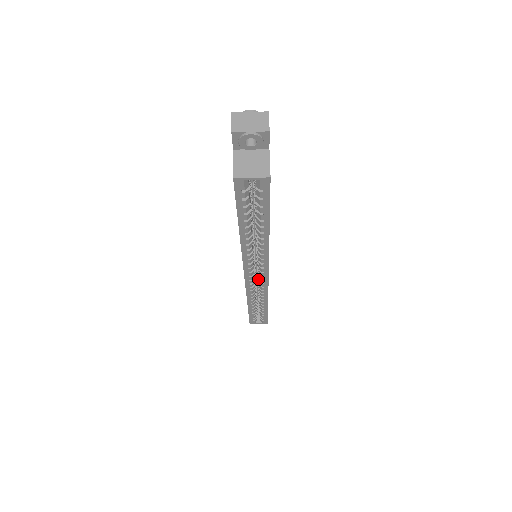
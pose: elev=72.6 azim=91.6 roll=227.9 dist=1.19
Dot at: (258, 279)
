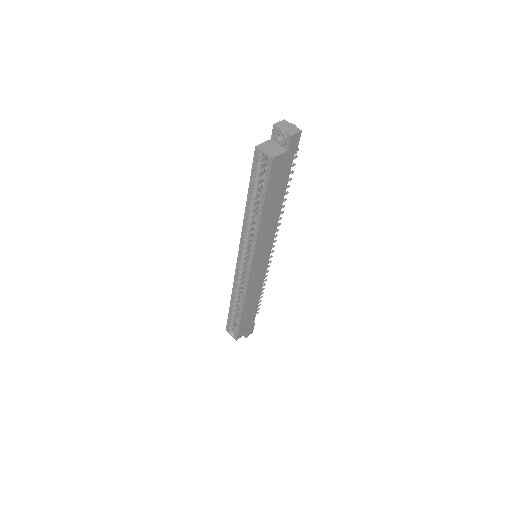
Dot at: occluded
